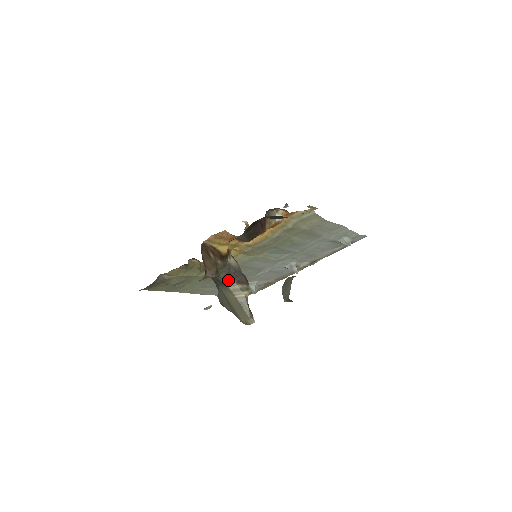
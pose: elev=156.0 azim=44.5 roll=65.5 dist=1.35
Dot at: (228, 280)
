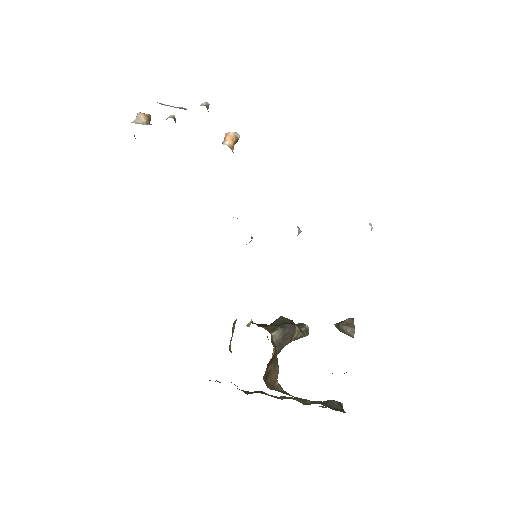
Dot at: occluded
